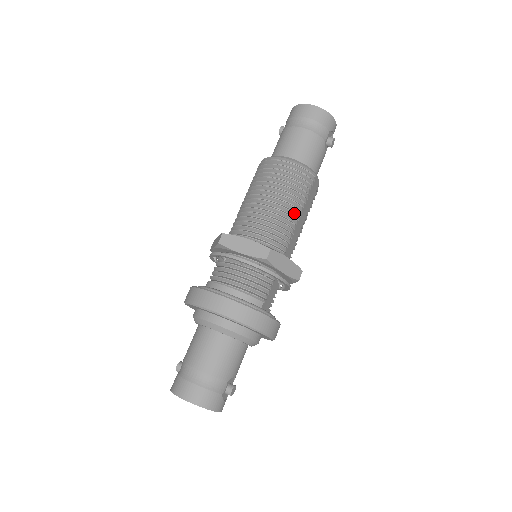
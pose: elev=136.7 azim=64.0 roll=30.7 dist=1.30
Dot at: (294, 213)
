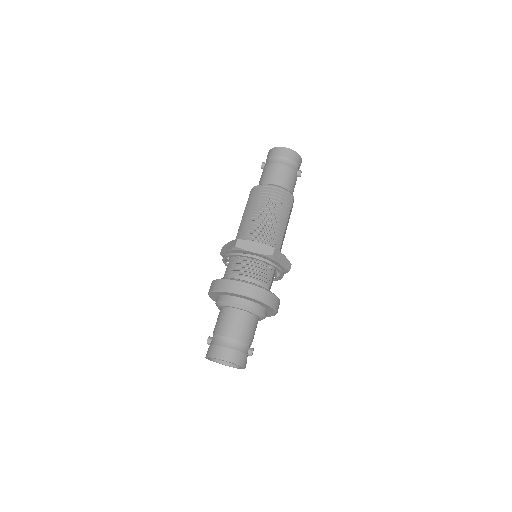
Dot at: (284, 224)
